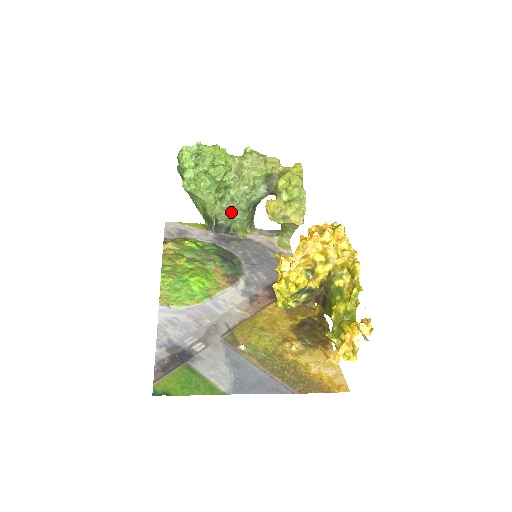
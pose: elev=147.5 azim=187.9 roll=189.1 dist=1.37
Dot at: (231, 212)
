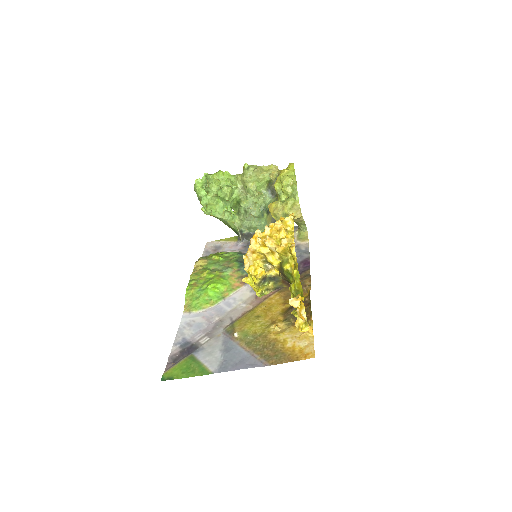
Dot at: (249, 221)
